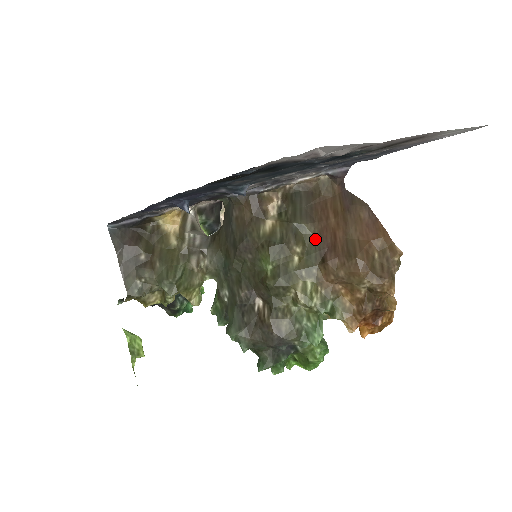
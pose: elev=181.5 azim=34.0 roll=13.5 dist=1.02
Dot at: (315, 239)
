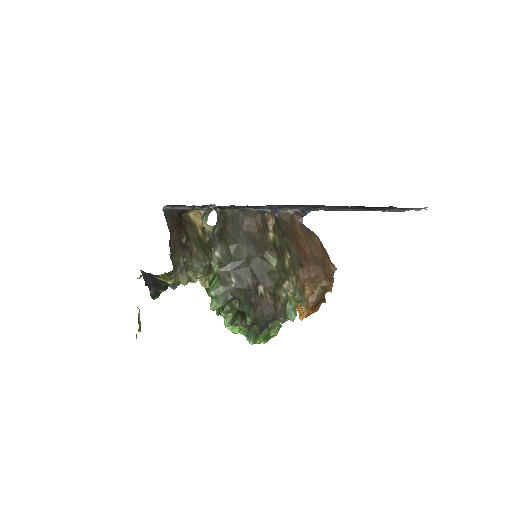
Dot at: (295, 251)
